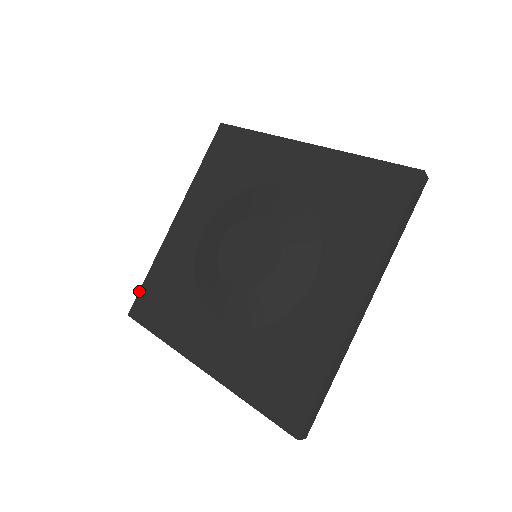
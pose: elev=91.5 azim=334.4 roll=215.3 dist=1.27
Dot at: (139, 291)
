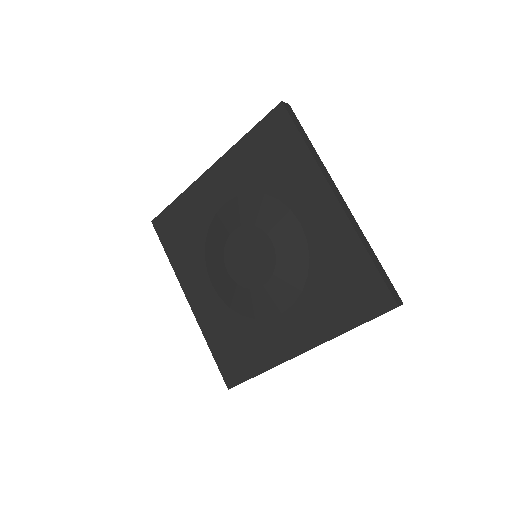
Dot at: (218, 367)
